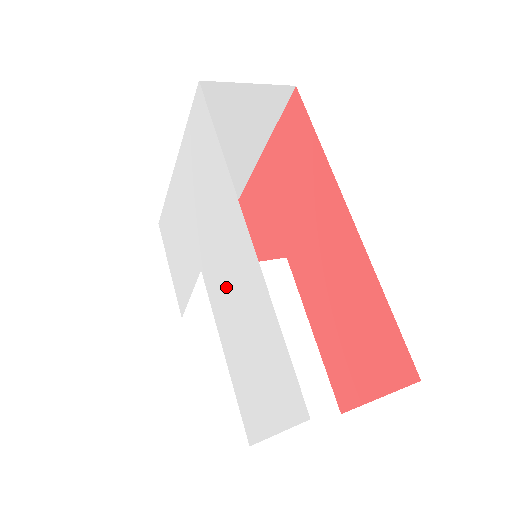
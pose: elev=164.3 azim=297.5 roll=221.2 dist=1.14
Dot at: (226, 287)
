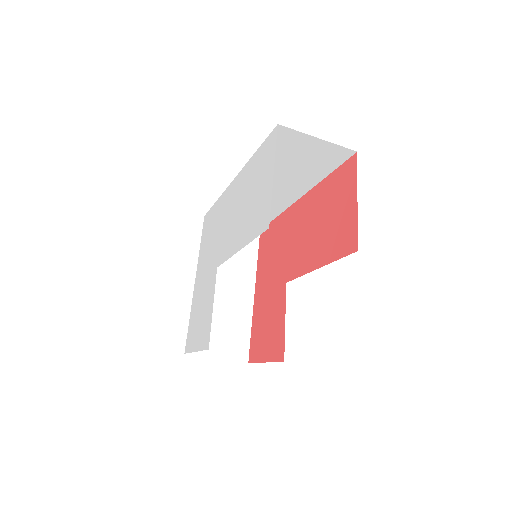
Dot at: (231, 223)
